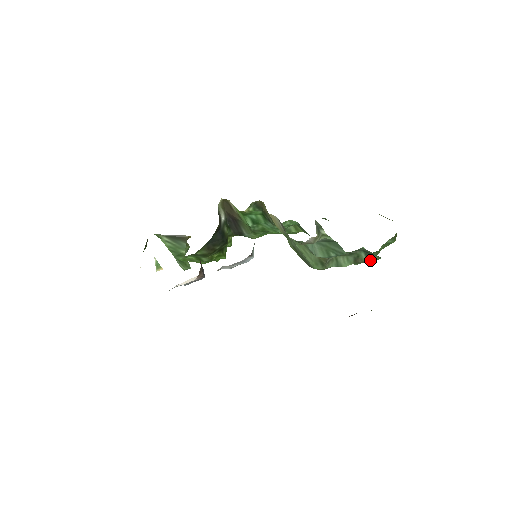
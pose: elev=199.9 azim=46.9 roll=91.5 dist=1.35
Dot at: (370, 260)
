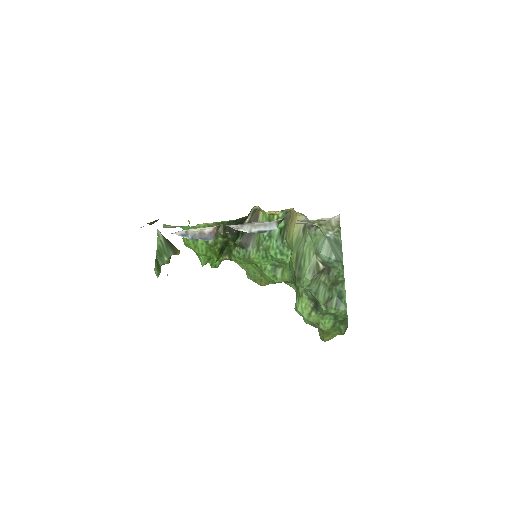
Dot at: (336, 310)
